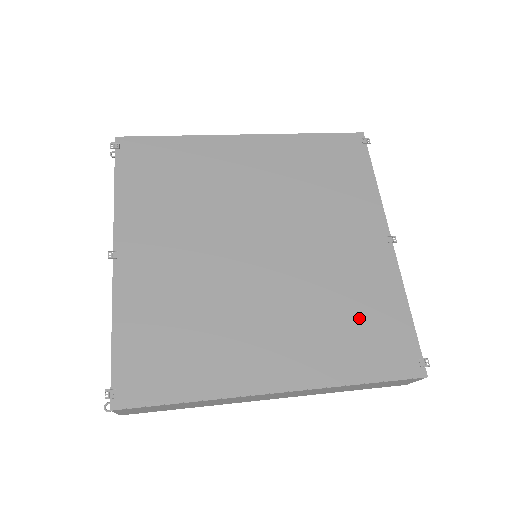
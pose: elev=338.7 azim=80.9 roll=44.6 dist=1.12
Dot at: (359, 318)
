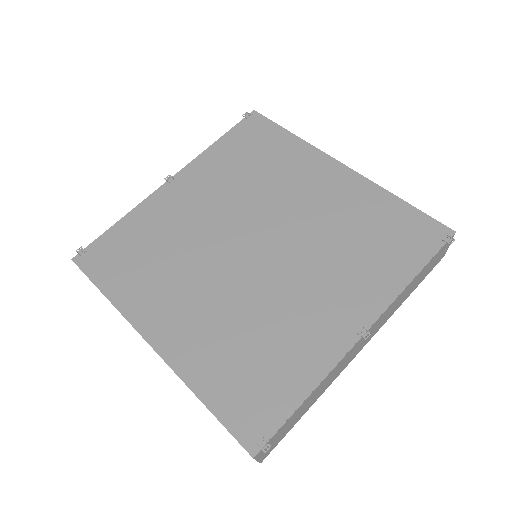
Dot at: (259, 359)
